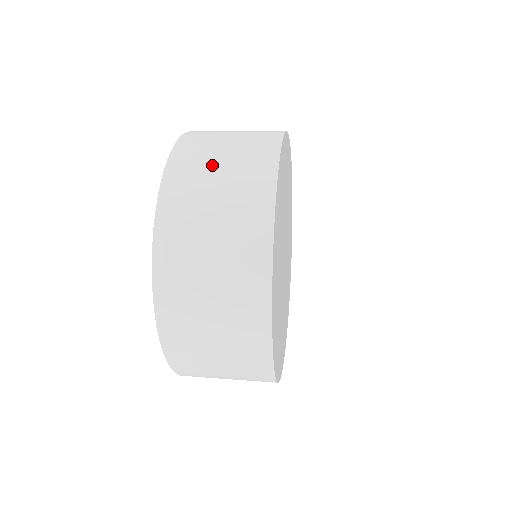
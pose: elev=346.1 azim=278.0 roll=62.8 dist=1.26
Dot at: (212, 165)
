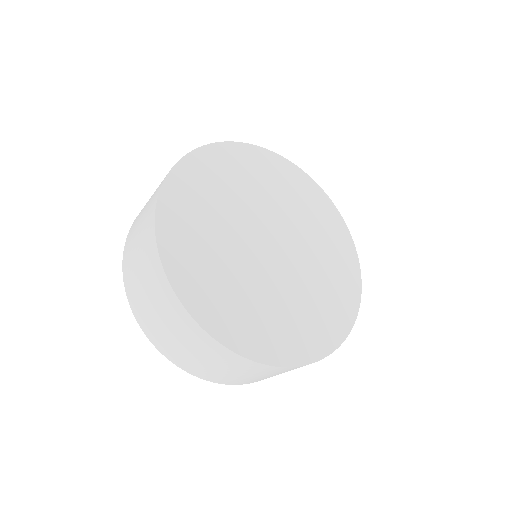
Dot at: (134, 254)
